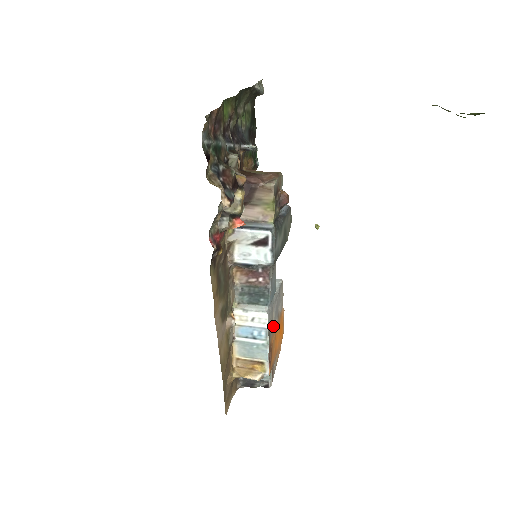
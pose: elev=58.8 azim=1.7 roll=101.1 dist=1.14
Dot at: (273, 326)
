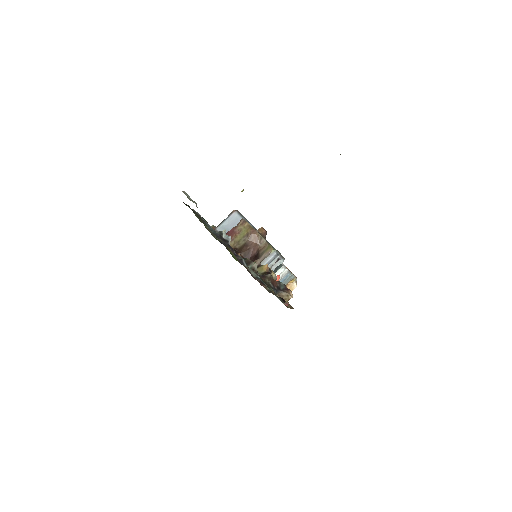
Dot at: occluded
